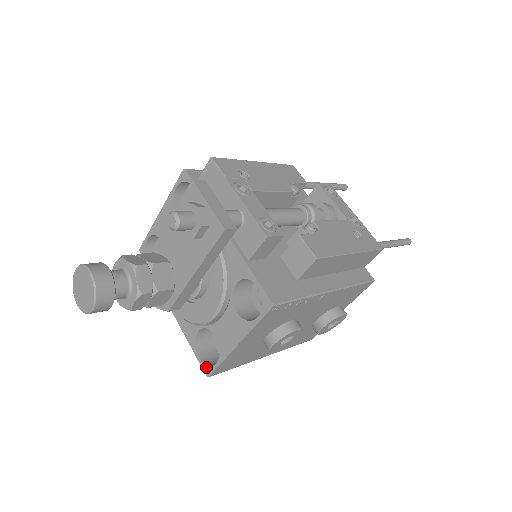
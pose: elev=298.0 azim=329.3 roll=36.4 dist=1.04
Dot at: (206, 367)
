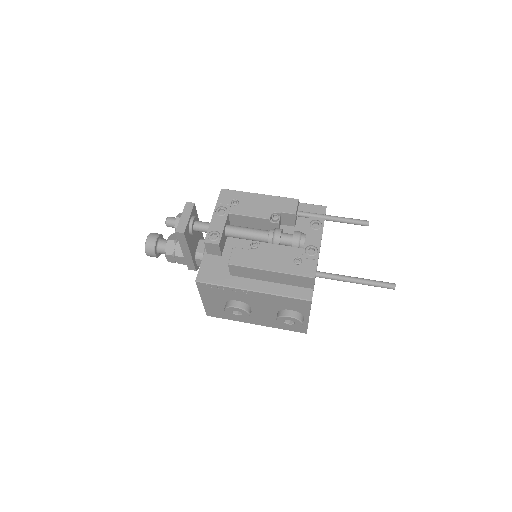
Dot at: occluded
